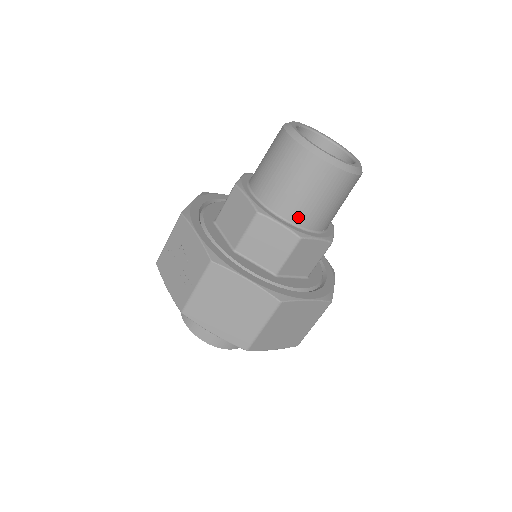
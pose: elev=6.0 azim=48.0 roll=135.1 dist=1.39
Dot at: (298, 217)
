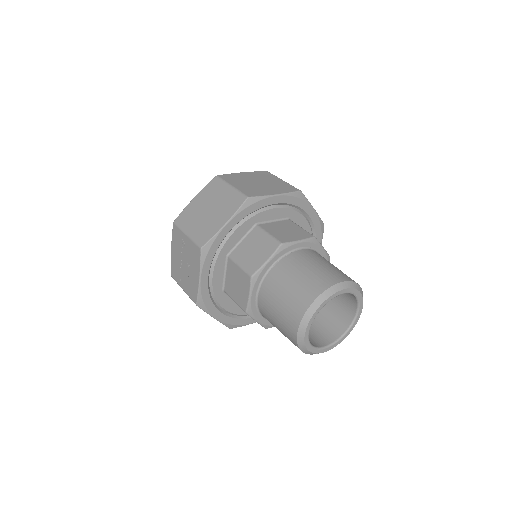
Dot at: occluded
